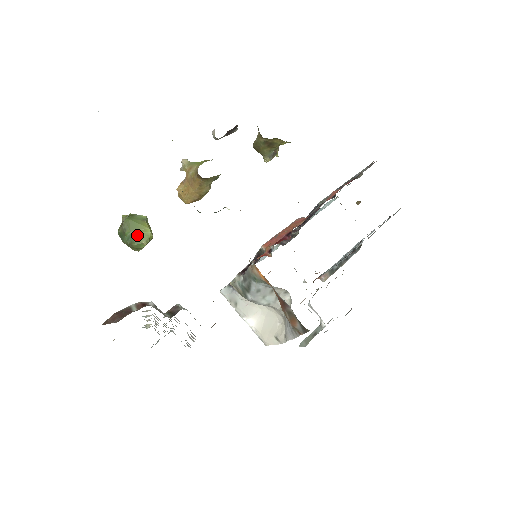
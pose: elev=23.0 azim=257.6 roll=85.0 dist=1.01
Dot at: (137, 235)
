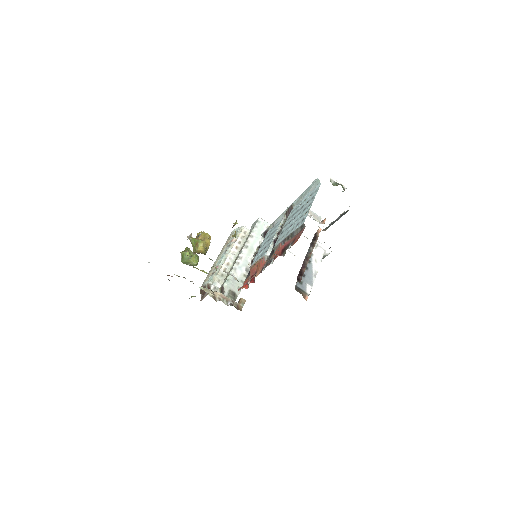
Dot at: (190, 265)
